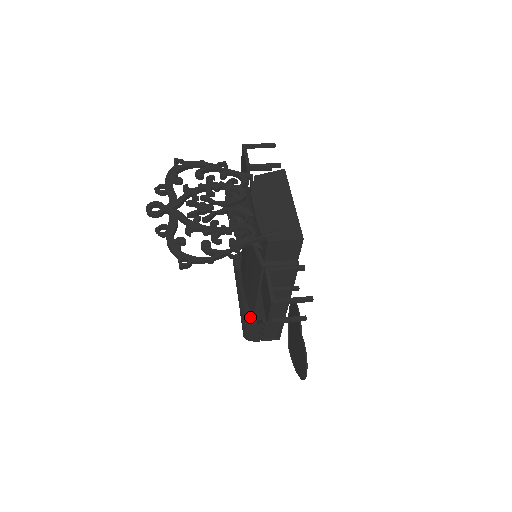
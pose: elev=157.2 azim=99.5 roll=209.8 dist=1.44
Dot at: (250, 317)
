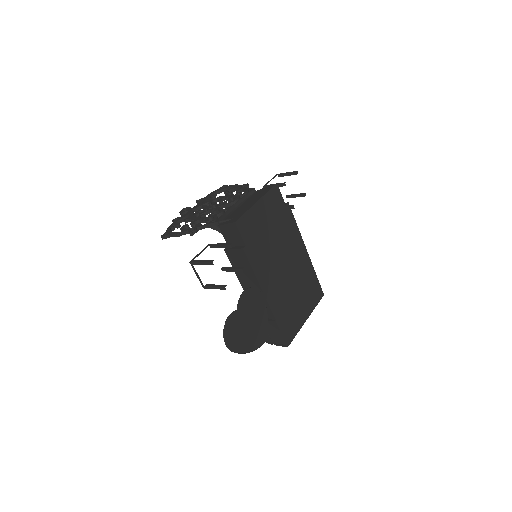
Dot at: occluded
